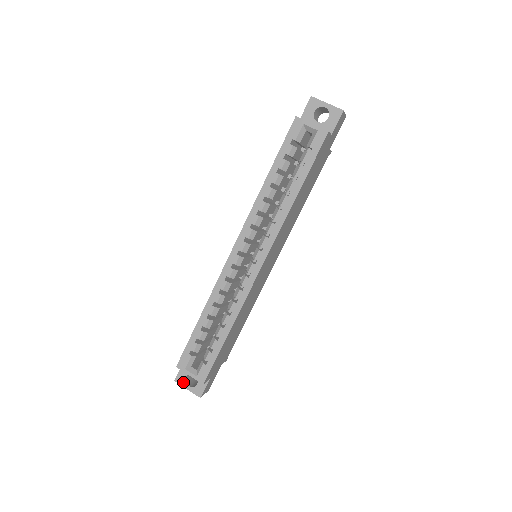
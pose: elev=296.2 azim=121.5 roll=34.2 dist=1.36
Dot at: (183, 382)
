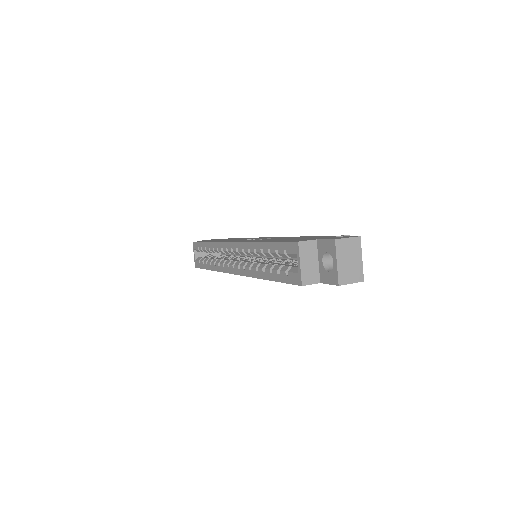
Dot at: occluded
